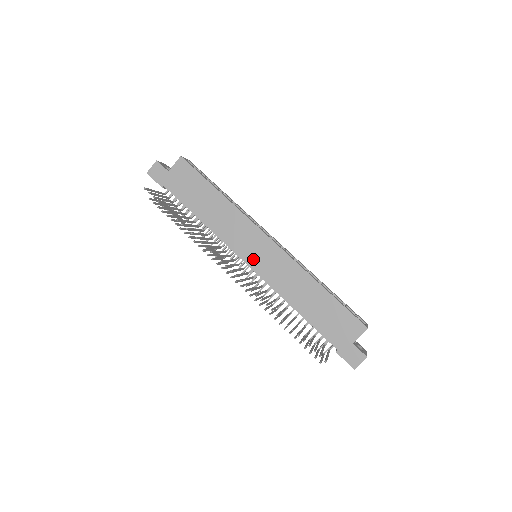
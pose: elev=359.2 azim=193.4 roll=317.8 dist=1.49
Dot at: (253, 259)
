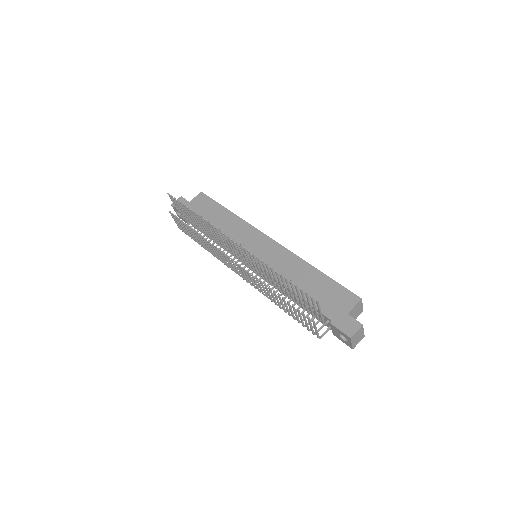
Dot at: occluded
